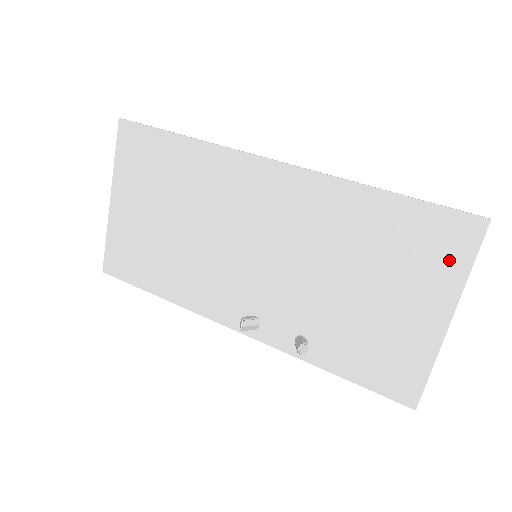
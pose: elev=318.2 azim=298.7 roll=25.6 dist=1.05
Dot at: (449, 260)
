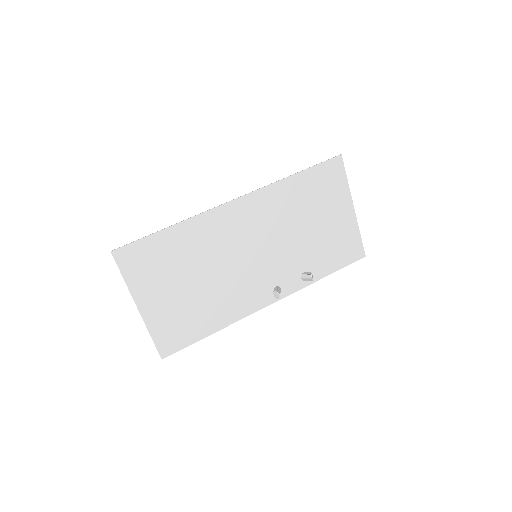
Dot at: (338, 183)
